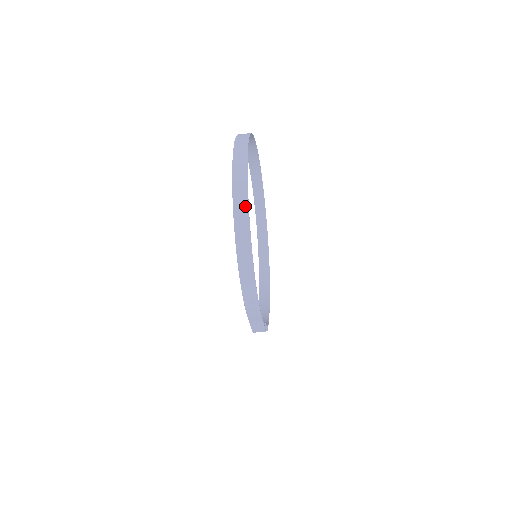
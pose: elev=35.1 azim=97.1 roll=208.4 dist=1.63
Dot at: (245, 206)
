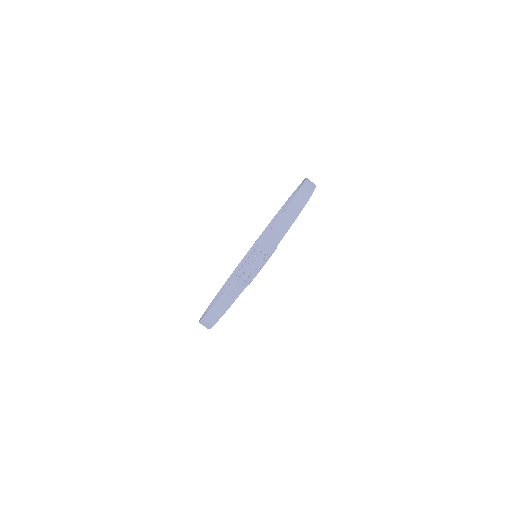
Dot at: occluded
